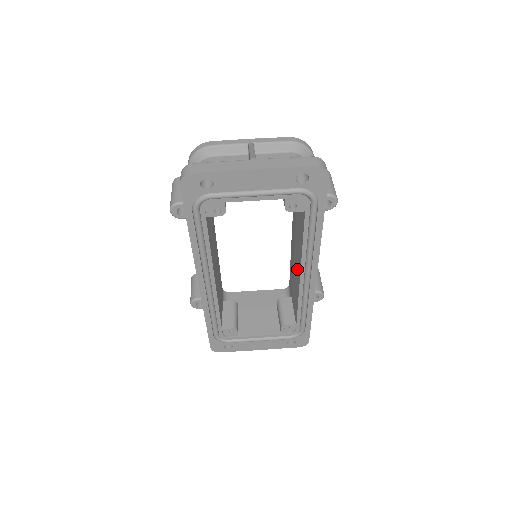
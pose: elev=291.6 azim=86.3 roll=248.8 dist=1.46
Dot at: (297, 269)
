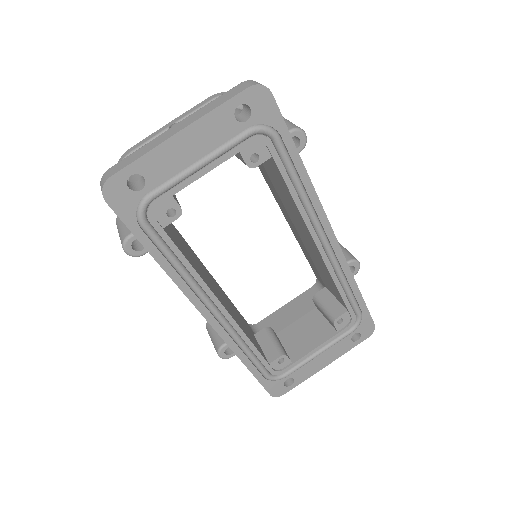
Dot at: (309, 243)
